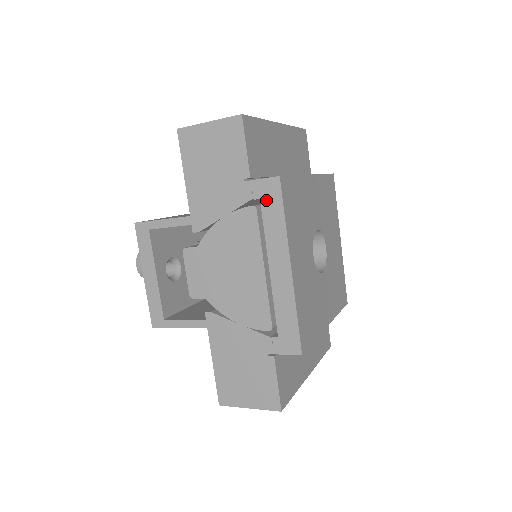
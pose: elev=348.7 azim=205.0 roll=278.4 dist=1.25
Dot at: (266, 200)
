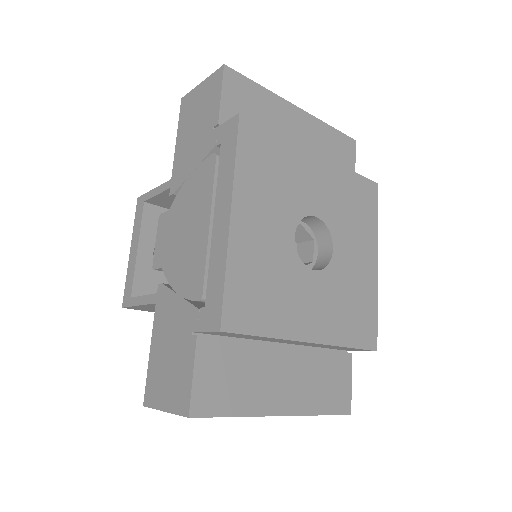
Dot at: (225, 143)
